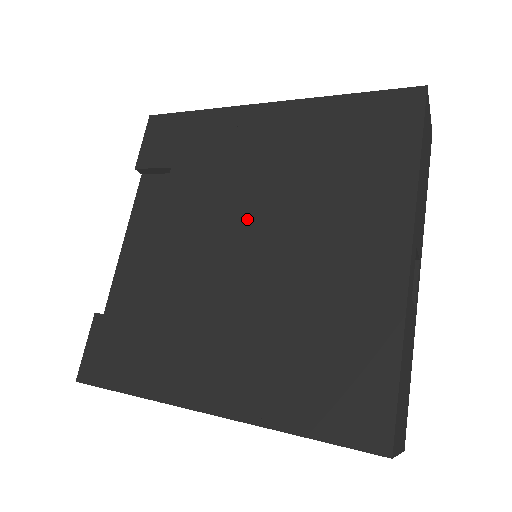
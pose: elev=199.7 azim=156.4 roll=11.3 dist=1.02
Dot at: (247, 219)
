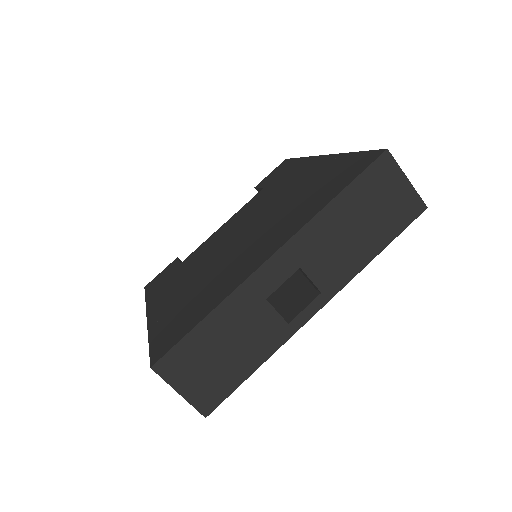
Dot at: (251, 222)
